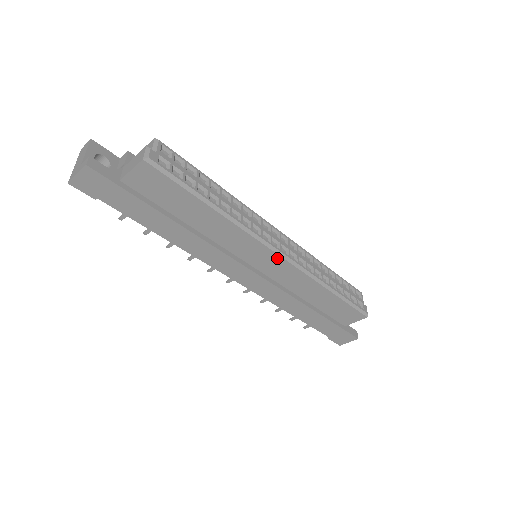
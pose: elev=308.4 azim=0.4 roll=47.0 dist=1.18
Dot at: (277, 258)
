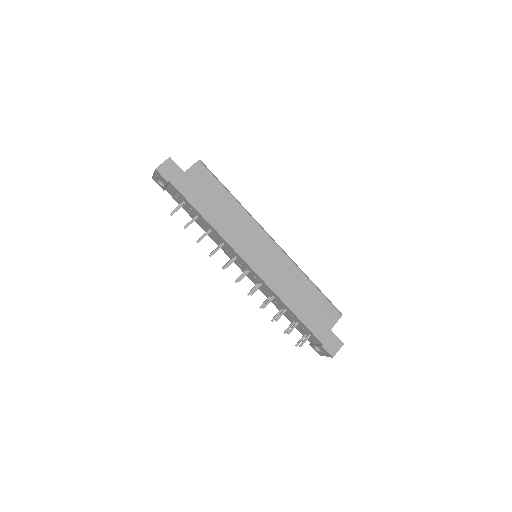
Dot at: (272, 244)
